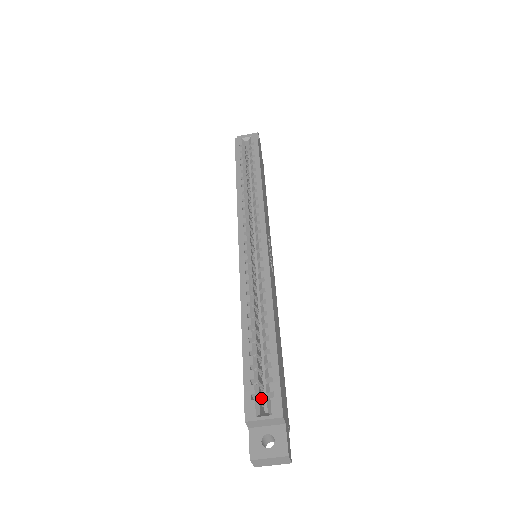
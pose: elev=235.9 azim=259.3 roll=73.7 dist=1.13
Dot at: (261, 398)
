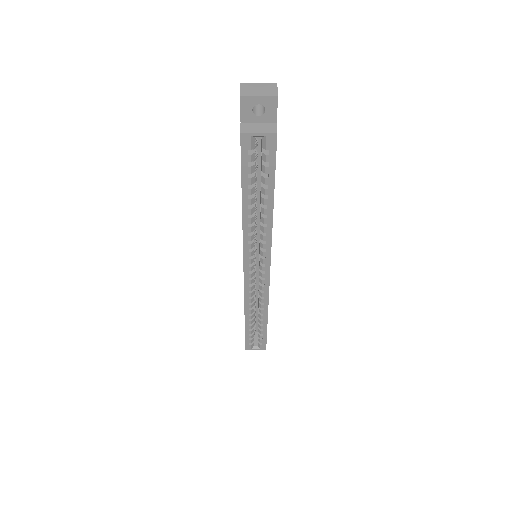
Dot at: (254, 337)
